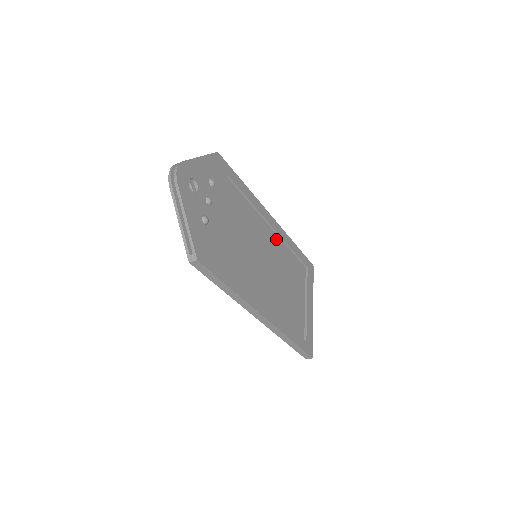
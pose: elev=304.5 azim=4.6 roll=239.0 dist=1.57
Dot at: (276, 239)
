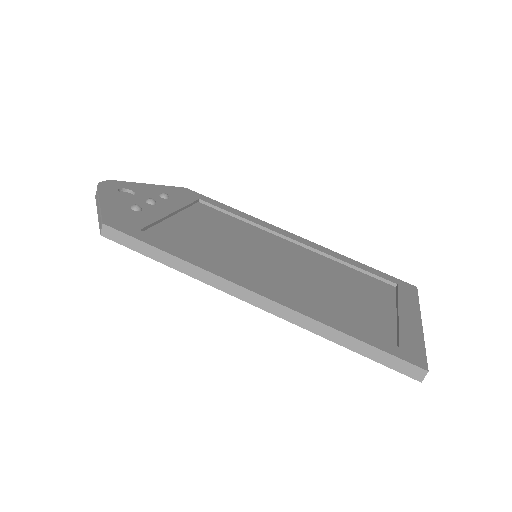
Dot at: (314, 257)
